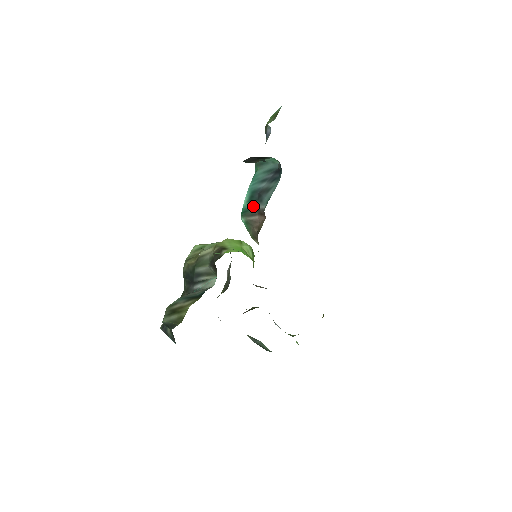
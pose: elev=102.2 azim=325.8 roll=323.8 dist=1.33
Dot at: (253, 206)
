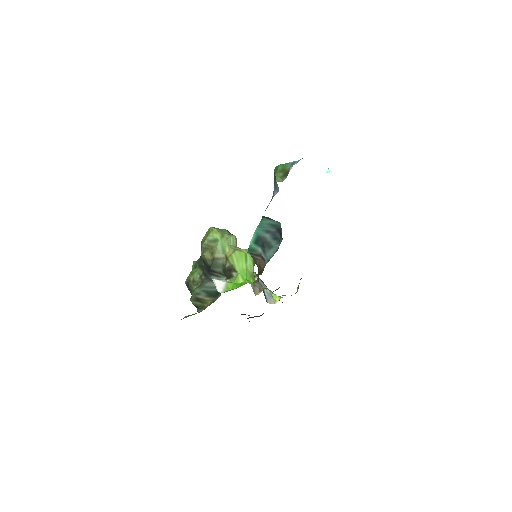
Dot at: (257, 249)
